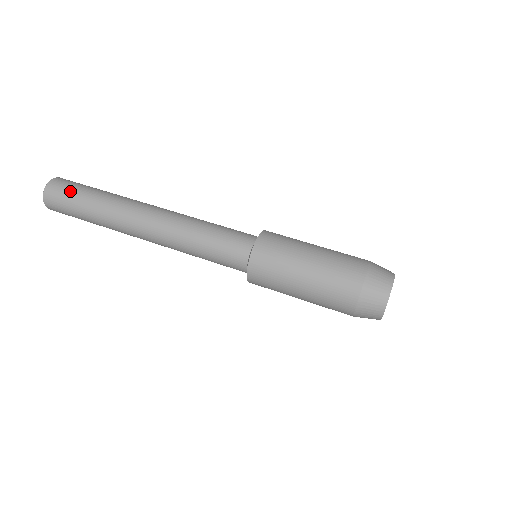
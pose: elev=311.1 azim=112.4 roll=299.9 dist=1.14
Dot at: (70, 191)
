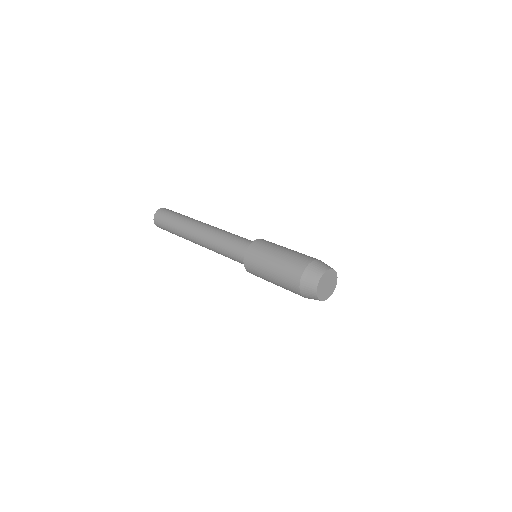
Dot at: (175, 212)
